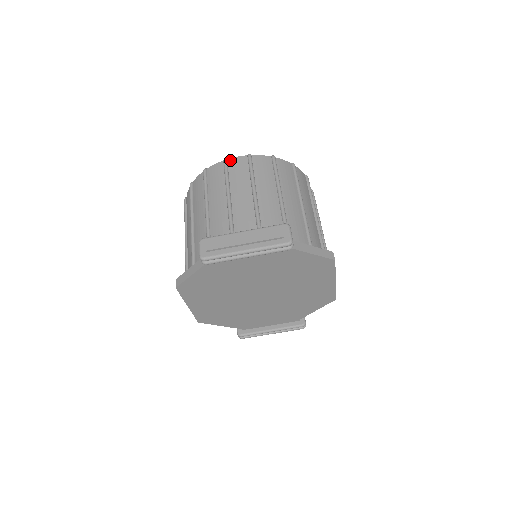
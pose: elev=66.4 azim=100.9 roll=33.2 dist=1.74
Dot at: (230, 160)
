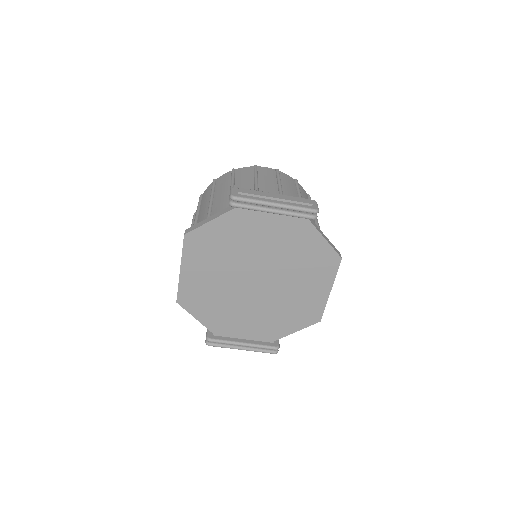
Dot at: (260, 167)
